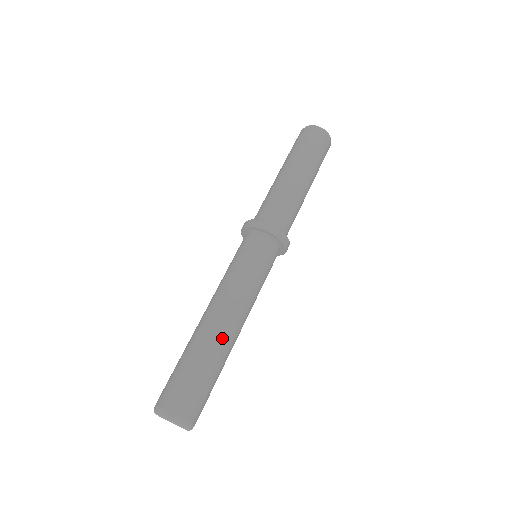
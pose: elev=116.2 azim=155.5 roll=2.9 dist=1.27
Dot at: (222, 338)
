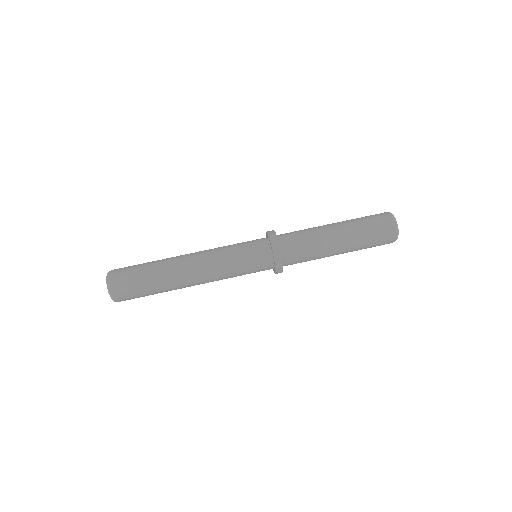
Dot at: (175, 261)
